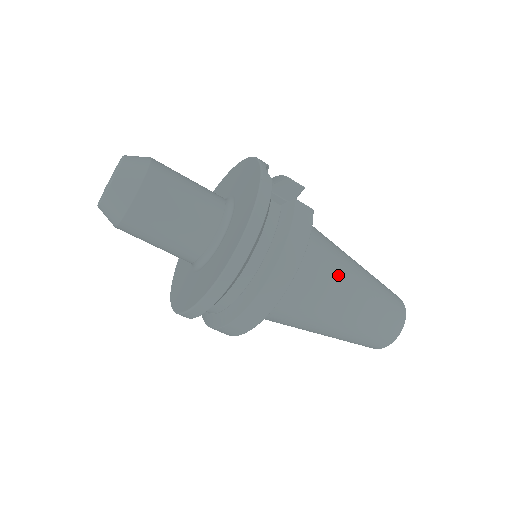
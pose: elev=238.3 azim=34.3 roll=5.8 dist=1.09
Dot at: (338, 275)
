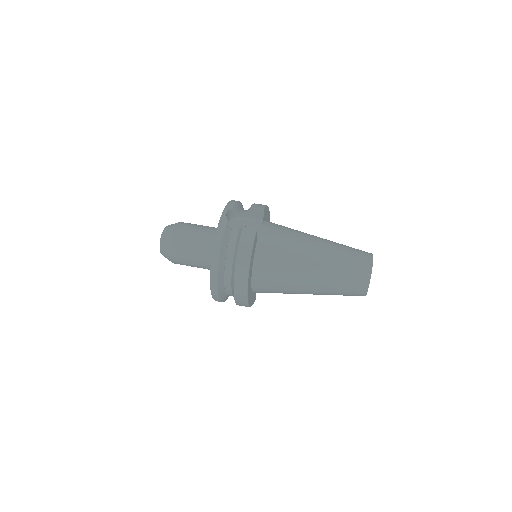
Dot at: (295, 259)
